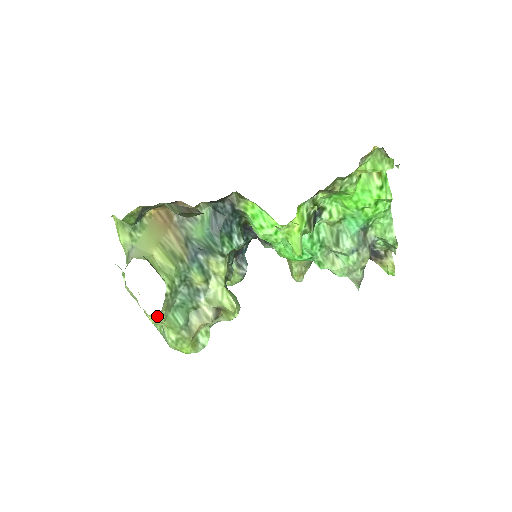
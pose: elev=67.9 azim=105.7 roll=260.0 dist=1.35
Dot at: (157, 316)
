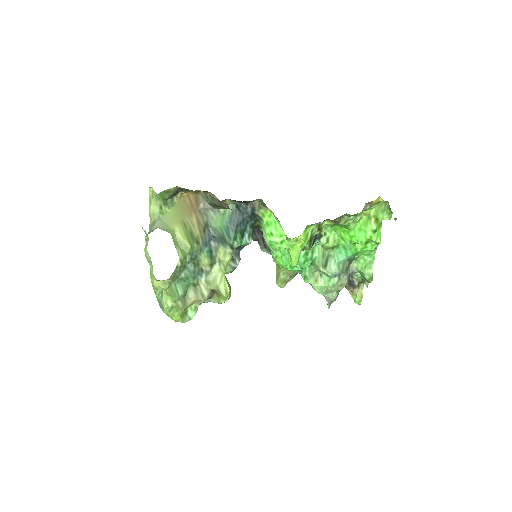
Dot at: (162, 282)
